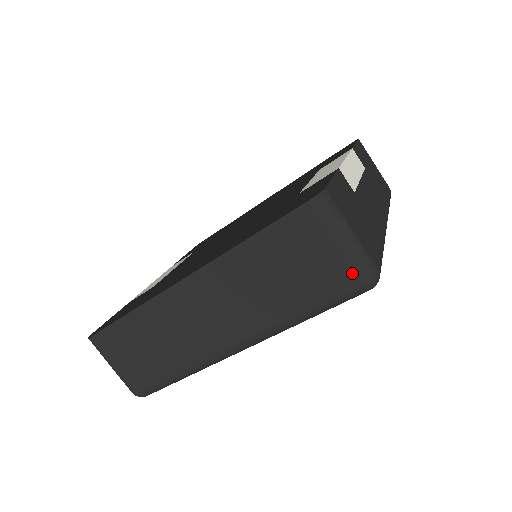
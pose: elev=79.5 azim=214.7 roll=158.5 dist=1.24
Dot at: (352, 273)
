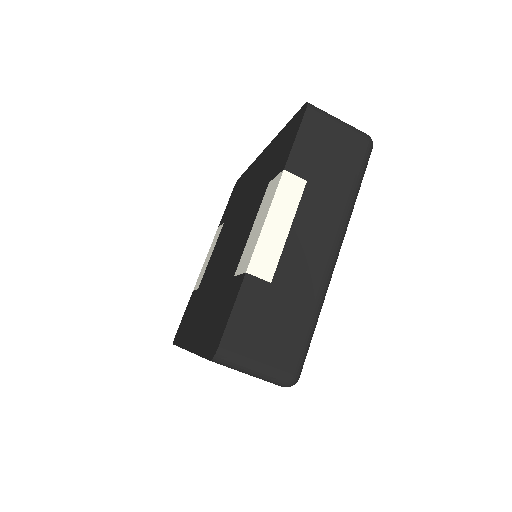
Dot at: occluded
